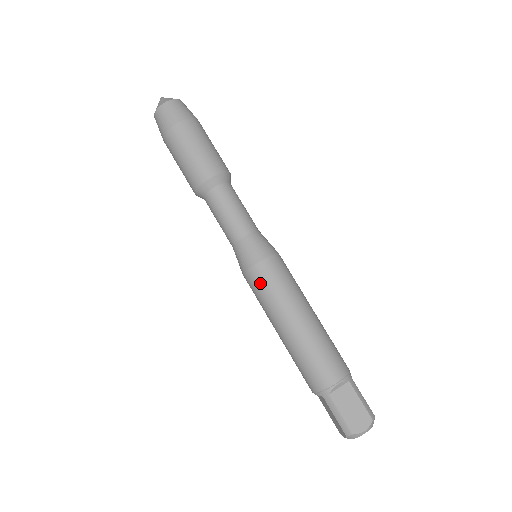
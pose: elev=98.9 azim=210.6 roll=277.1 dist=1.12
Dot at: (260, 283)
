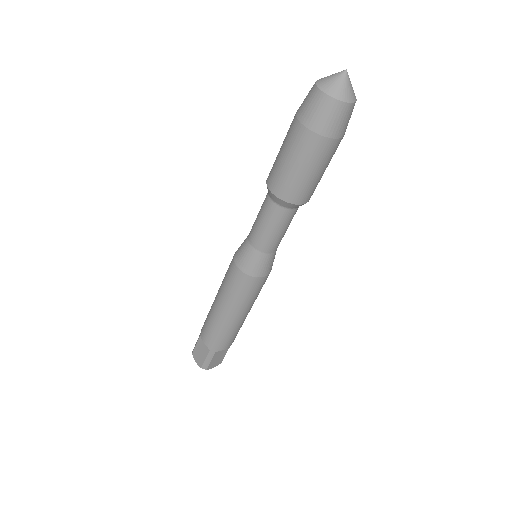
Dot at: (246, 288)
